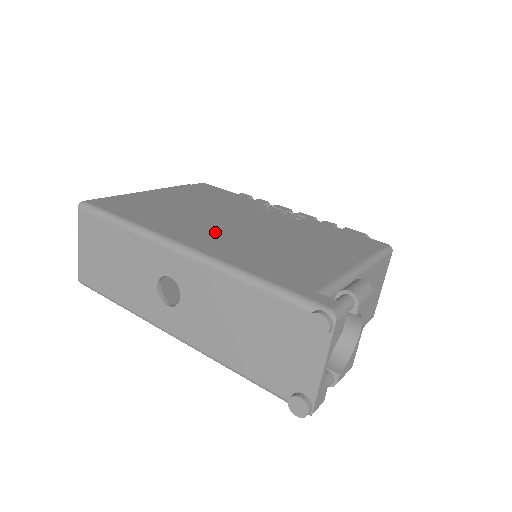
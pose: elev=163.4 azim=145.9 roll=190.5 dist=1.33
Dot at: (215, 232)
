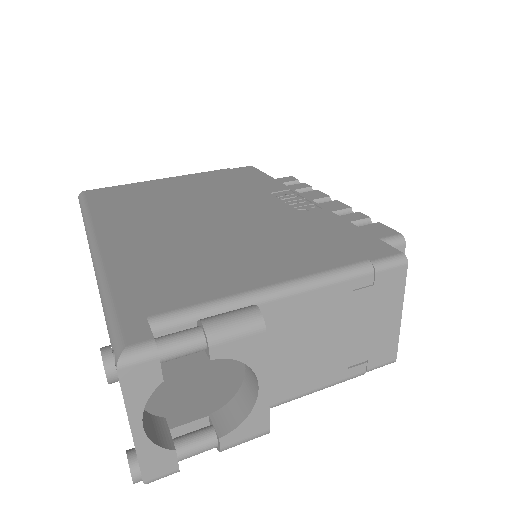
Dot at: (157, 226)
